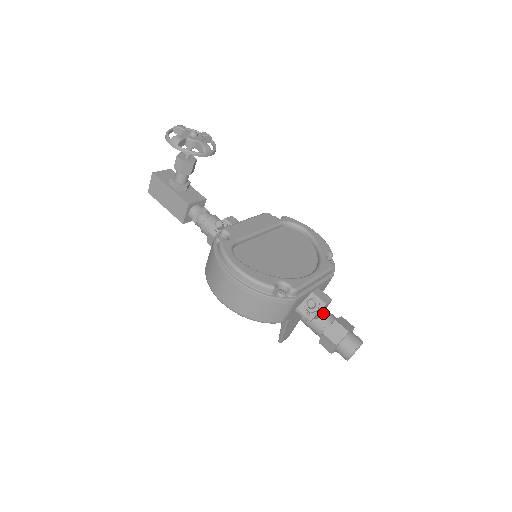
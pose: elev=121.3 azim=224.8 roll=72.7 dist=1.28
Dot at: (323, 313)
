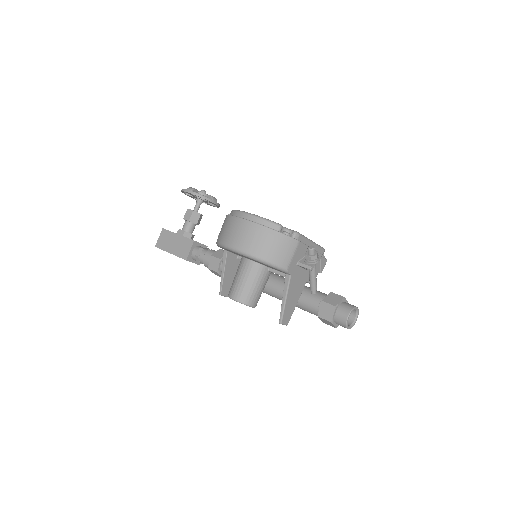
Dot at: (319, 291)
